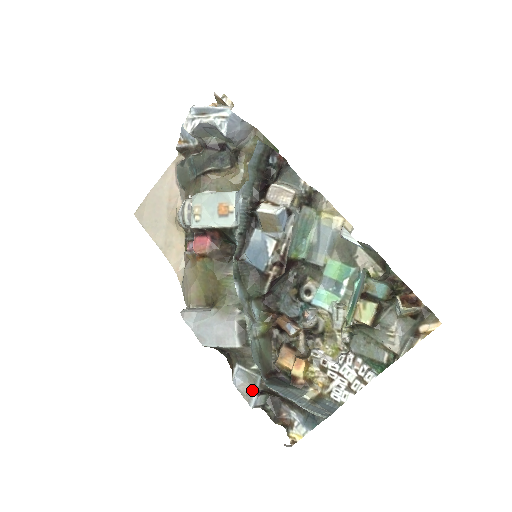
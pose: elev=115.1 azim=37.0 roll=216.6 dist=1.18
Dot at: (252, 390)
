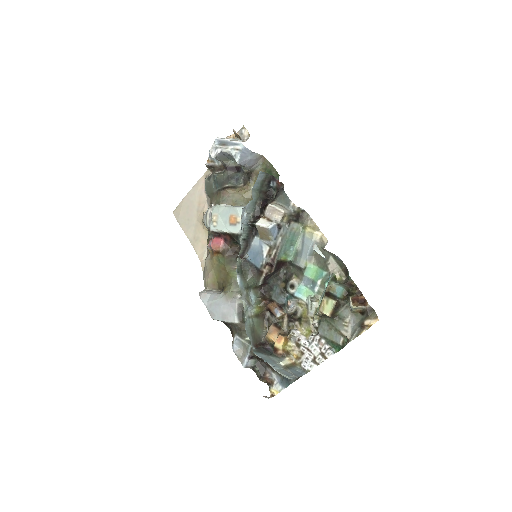
Dot at: (245, 355)
